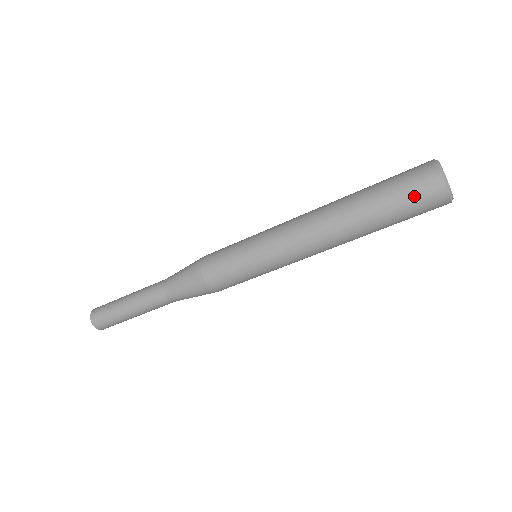
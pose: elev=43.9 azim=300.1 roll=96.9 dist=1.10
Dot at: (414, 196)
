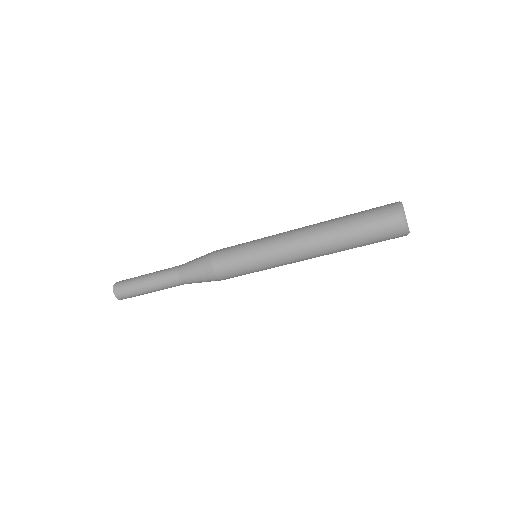
Dot at: (385, 240)
